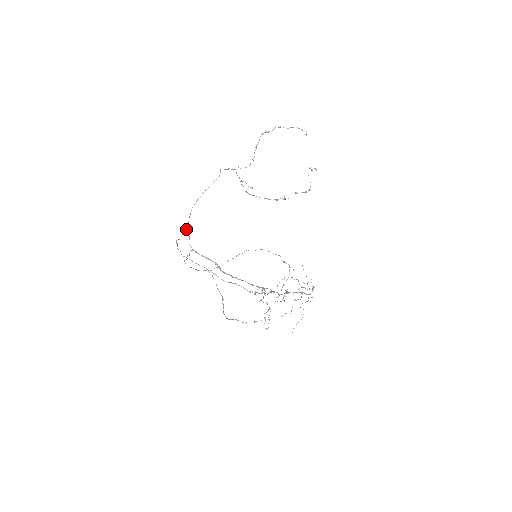
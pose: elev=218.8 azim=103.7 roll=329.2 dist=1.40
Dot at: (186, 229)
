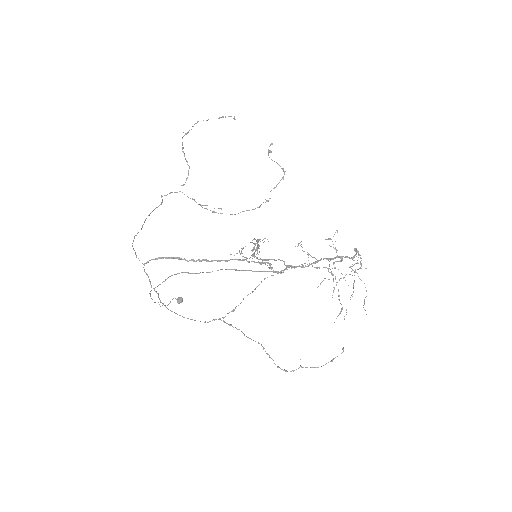
Dot at: (177, 298)
